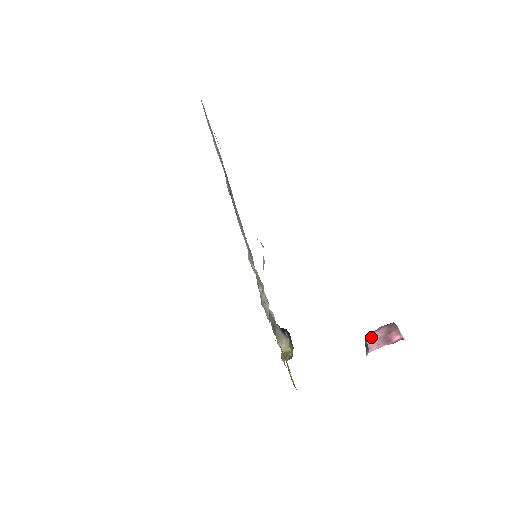
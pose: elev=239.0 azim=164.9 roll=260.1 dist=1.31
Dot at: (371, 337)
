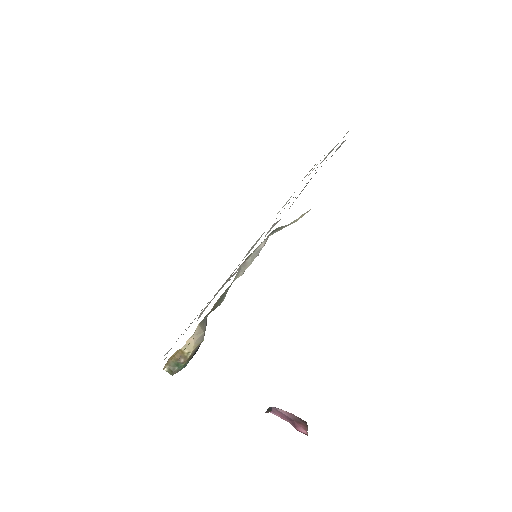
Dot at: occluded
